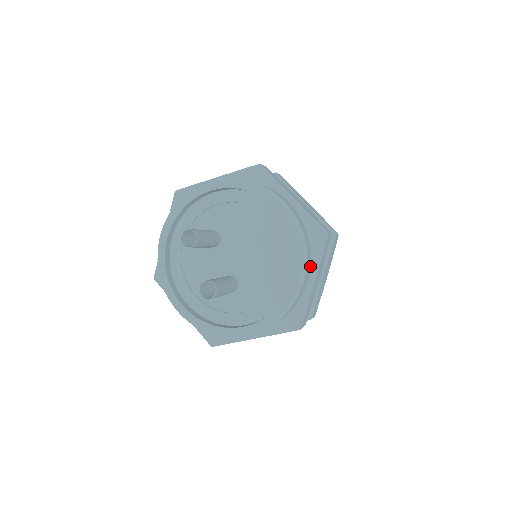
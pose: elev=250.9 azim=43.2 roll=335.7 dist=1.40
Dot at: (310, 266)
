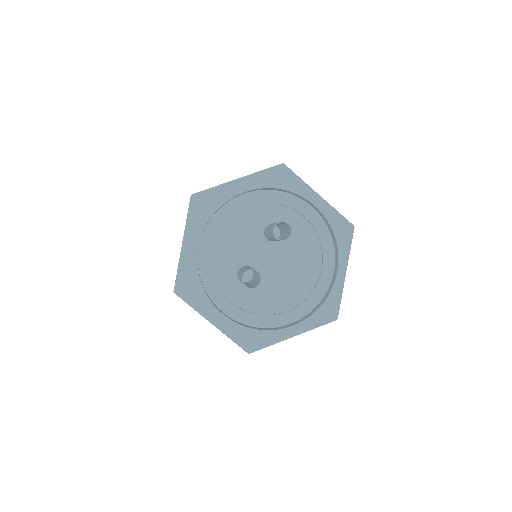
Dot at: occluded
